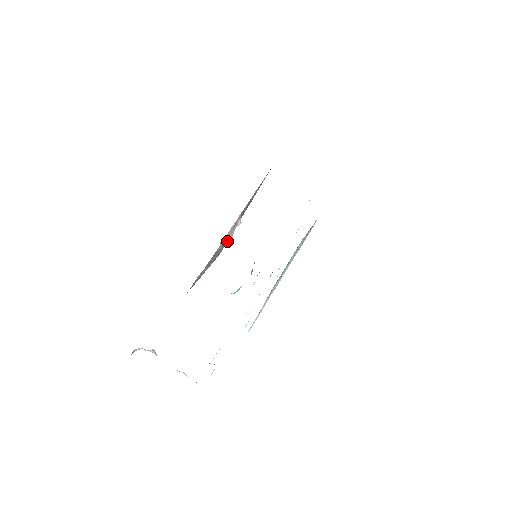
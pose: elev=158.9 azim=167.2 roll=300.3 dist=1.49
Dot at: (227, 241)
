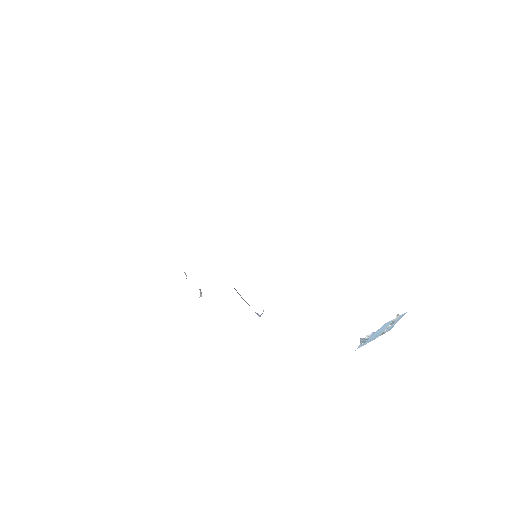
Dot at: (201, 293)
